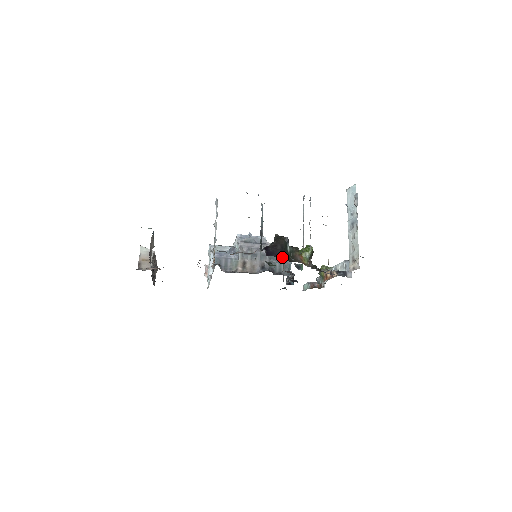
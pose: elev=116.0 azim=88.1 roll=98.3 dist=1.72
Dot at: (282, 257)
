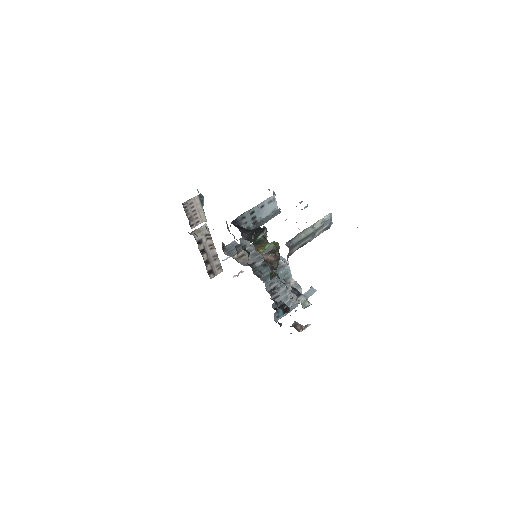
Dot at: (248, 237)
